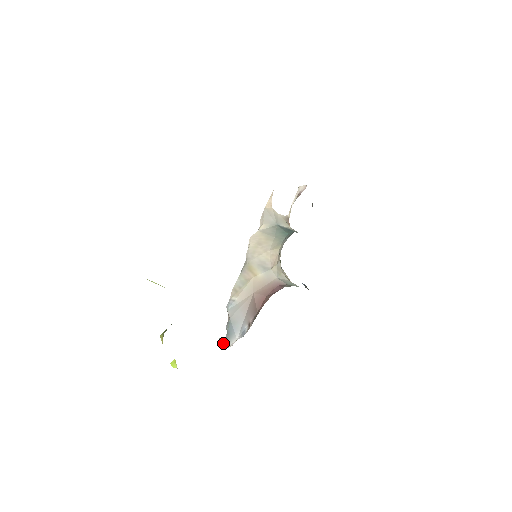
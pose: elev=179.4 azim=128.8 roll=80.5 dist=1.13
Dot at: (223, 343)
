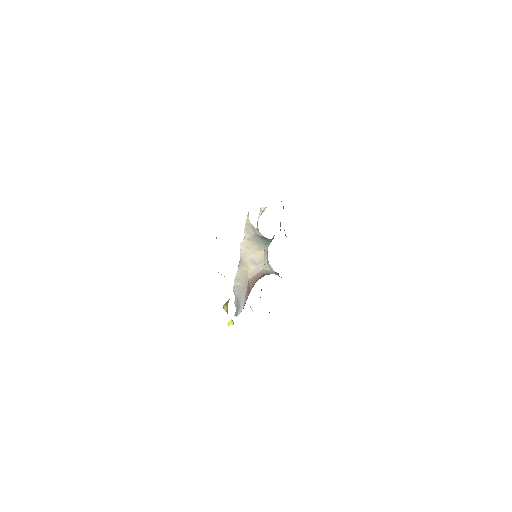
Dot at: occluded
